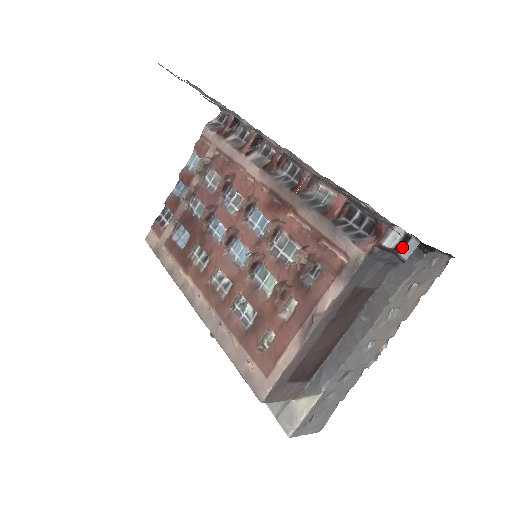
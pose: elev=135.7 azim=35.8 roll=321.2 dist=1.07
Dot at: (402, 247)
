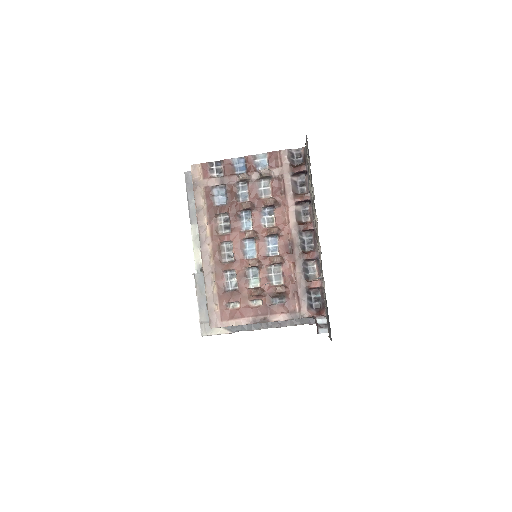
Dot at: (322, 327)
